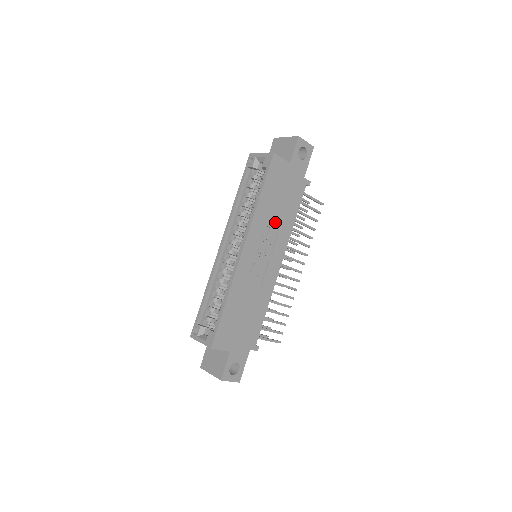
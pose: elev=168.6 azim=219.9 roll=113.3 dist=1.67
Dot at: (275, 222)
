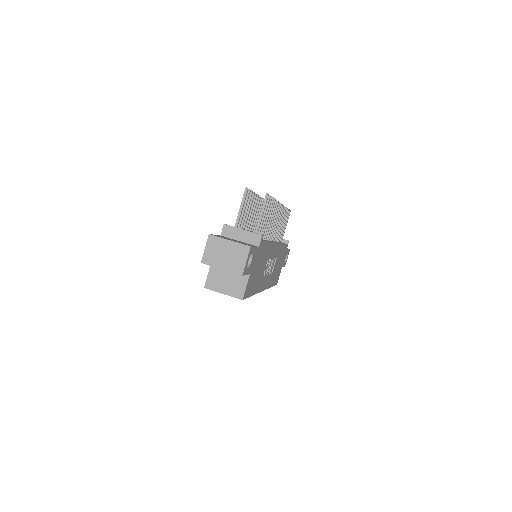
Dot at: (264, 267)
